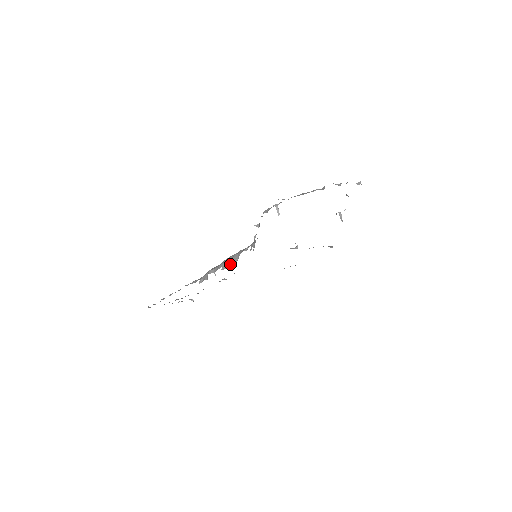
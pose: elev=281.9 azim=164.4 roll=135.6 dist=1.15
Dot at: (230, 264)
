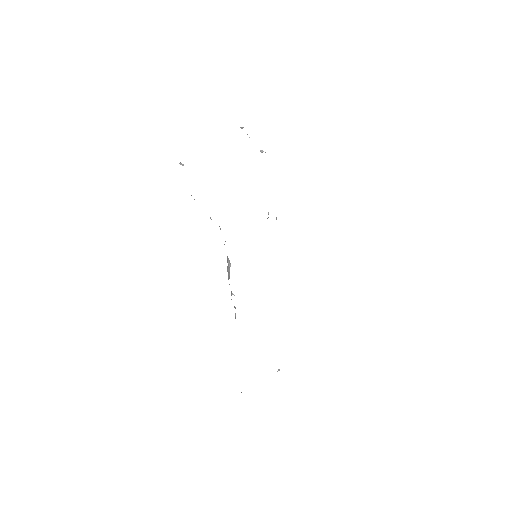
Dot at: (229, 269)
